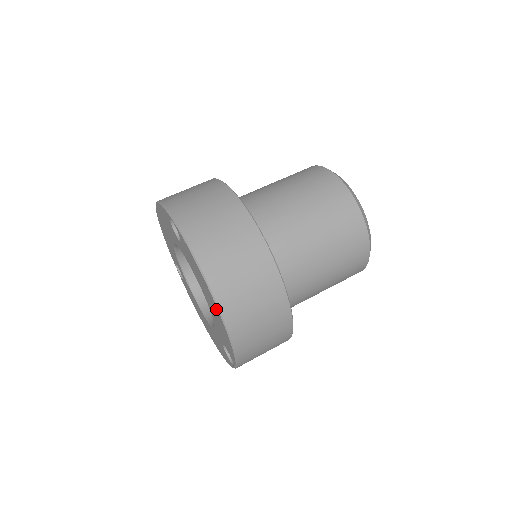
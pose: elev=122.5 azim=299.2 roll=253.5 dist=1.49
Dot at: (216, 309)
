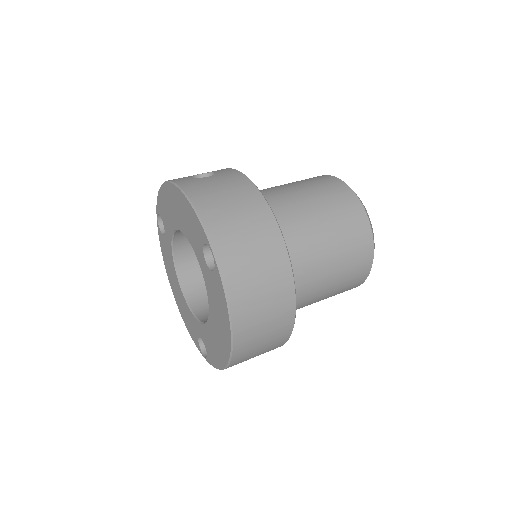
Dot at: (226, 348)
